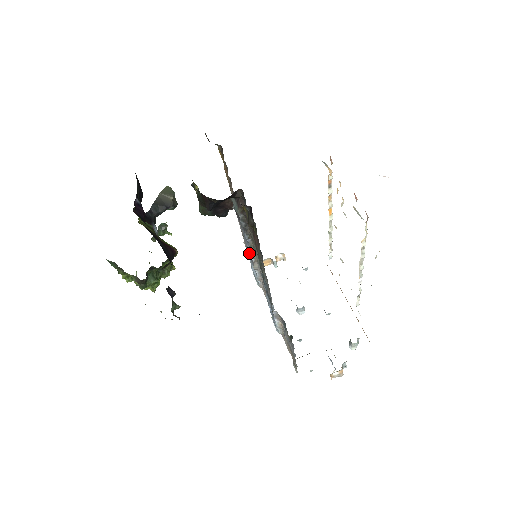
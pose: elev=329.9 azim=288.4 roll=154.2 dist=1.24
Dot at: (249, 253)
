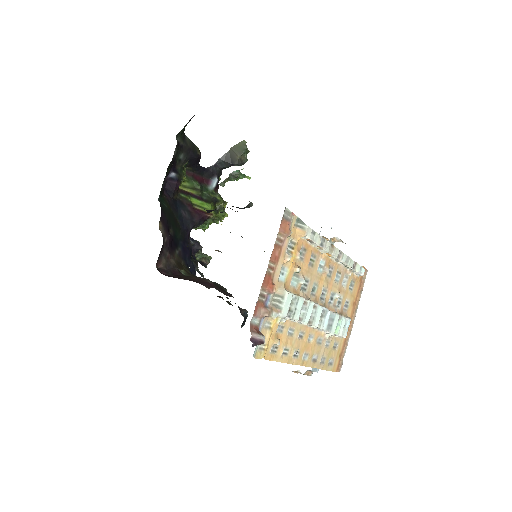
Dot at: occluded
